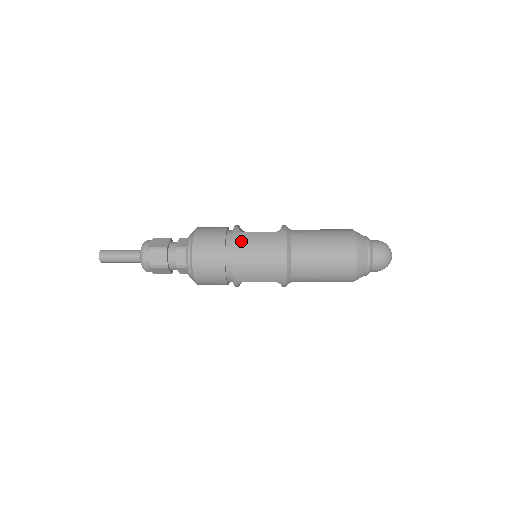
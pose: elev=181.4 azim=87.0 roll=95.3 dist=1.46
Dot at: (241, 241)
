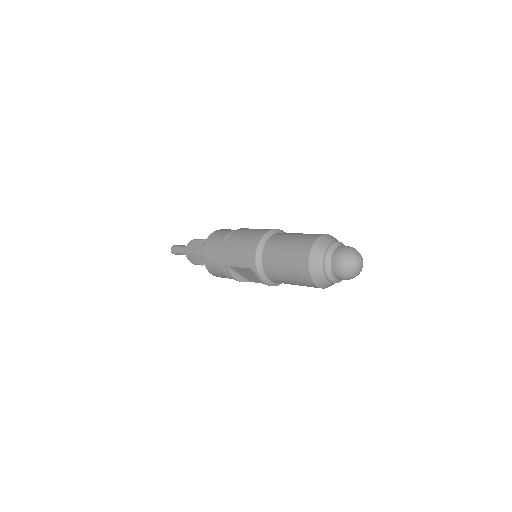
Dot at: (239, 231)
